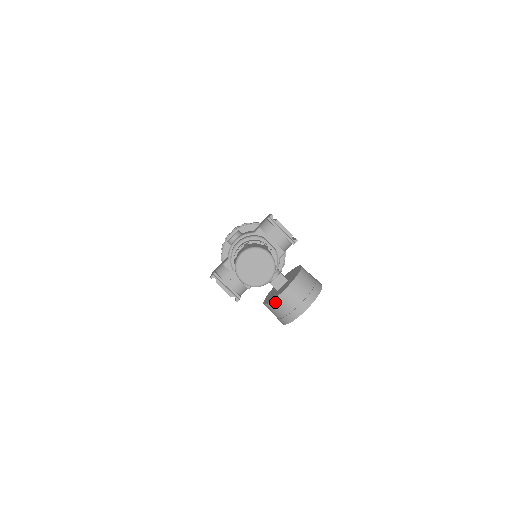
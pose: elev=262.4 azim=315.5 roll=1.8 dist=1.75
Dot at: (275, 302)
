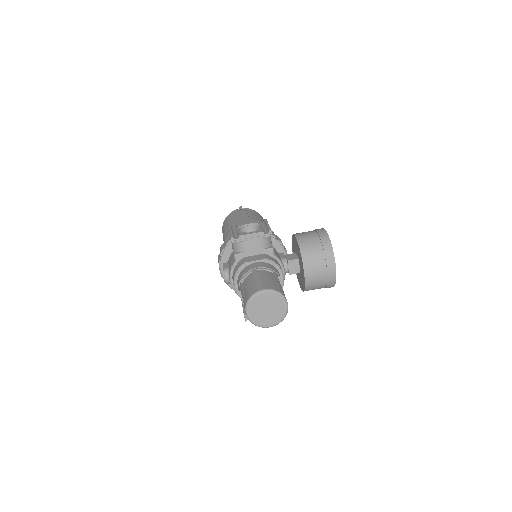
Dot at: (308, 287)
